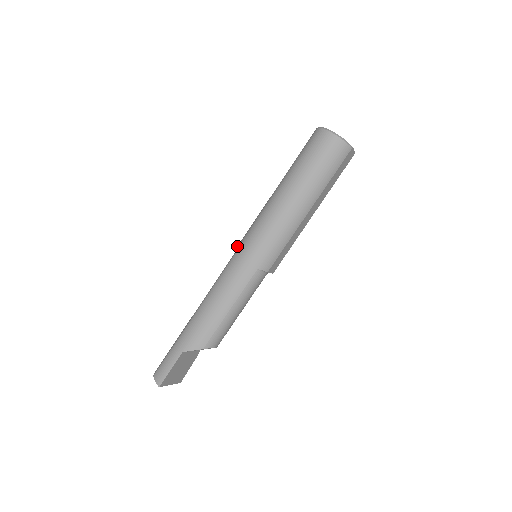
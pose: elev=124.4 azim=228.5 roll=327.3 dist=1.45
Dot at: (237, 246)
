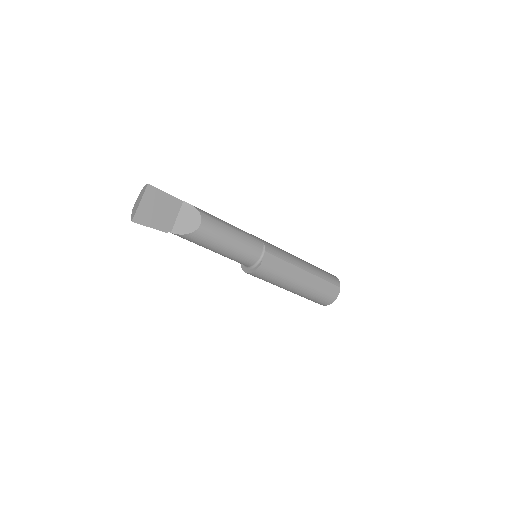
Dot at: occluded
